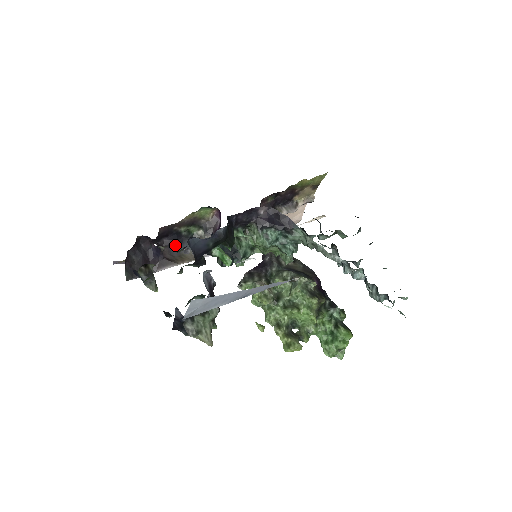
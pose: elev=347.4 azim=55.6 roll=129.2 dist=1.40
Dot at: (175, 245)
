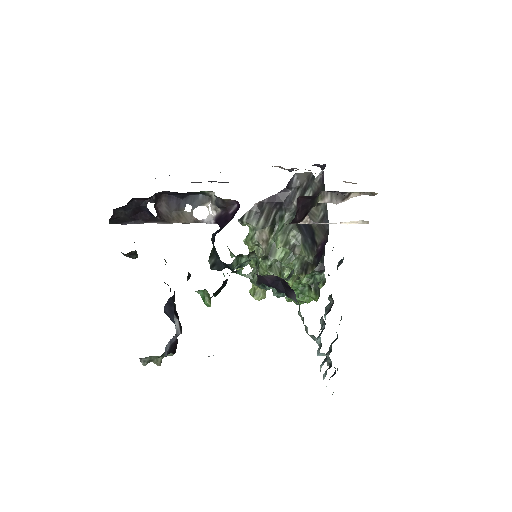
Dot at: (177, 197)
